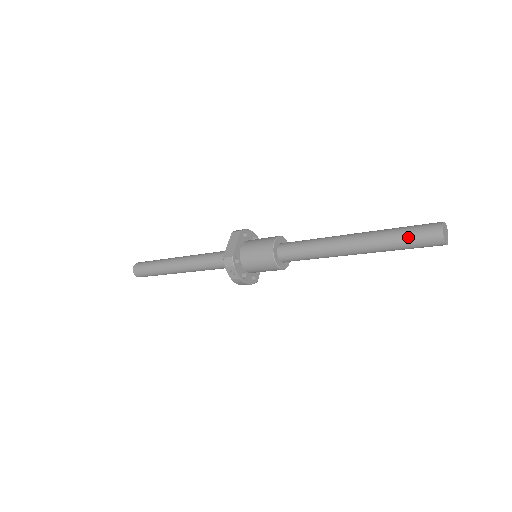
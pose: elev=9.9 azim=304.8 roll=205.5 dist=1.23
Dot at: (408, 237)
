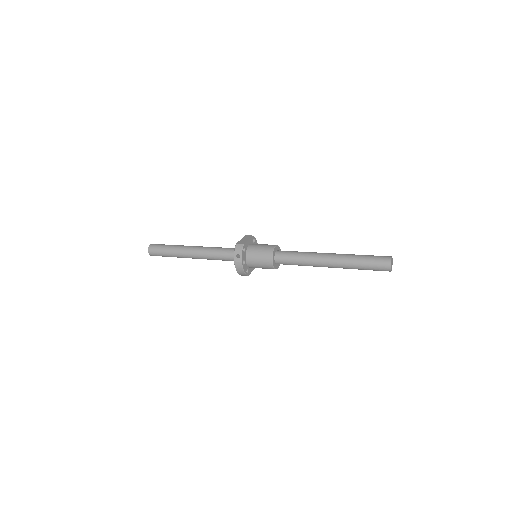
Dot at: (369, 259)
